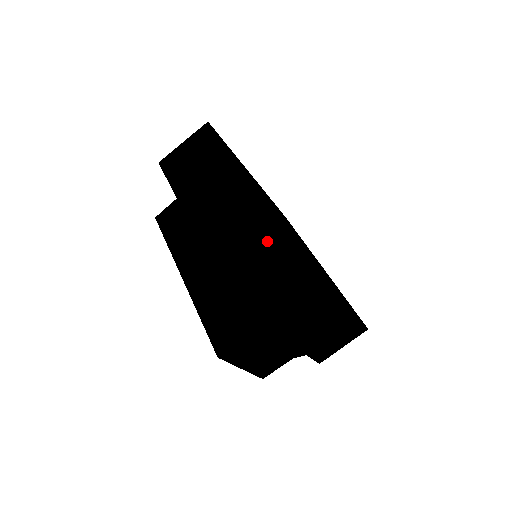
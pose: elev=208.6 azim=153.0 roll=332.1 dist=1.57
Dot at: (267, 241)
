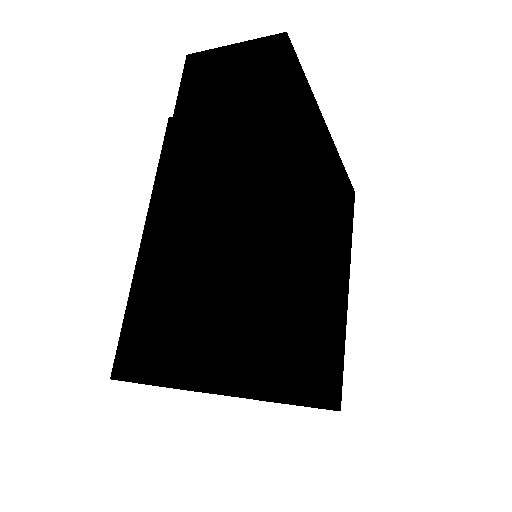
Dot at: (212, 330)
